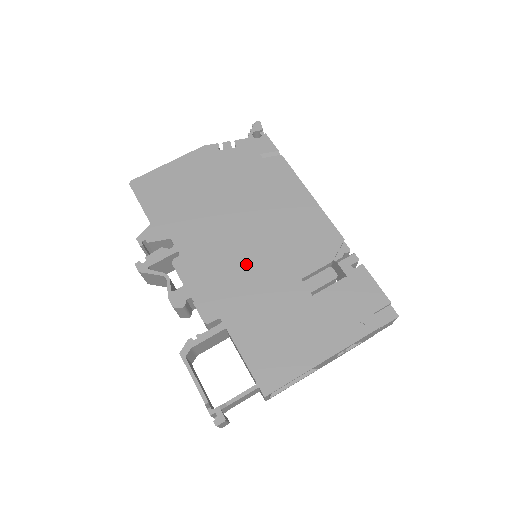
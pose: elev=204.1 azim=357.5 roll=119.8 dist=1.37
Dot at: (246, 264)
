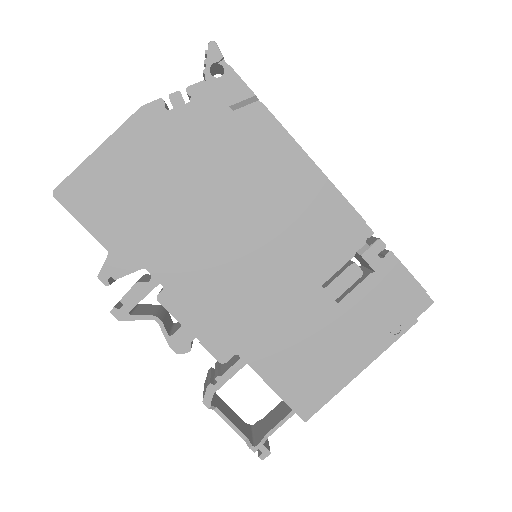
Dot at: (251, 282)
